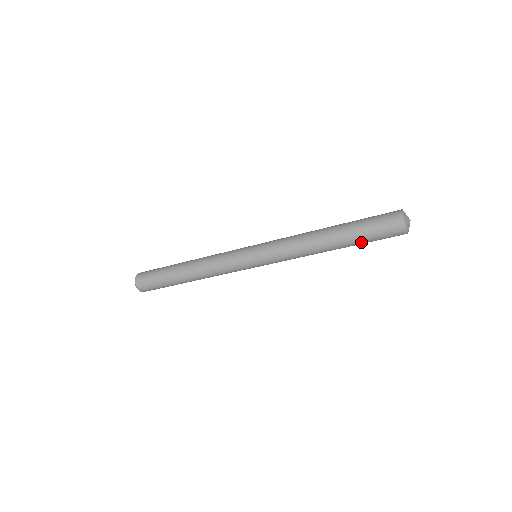
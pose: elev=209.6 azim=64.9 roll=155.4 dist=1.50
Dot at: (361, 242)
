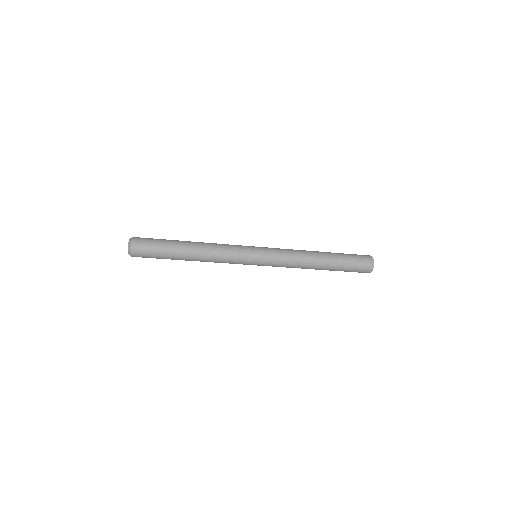
Dot at: occluded
